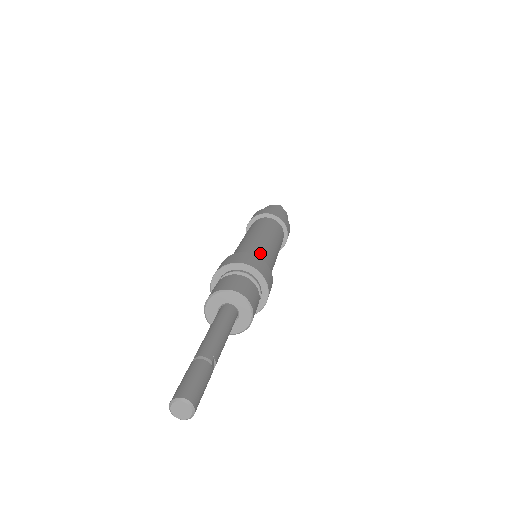
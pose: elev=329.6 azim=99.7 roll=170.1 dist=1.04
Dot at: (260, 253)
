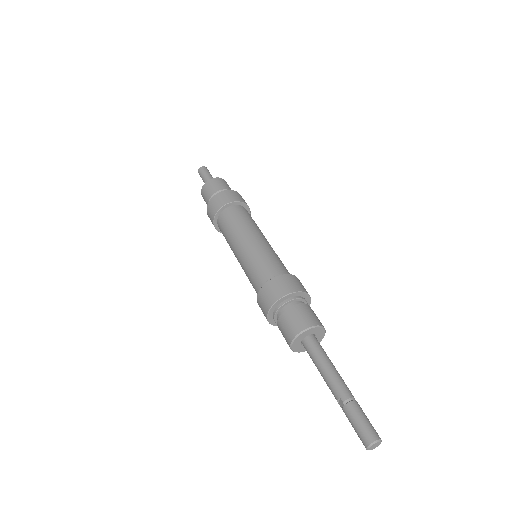
Dot at: (281, 265)
